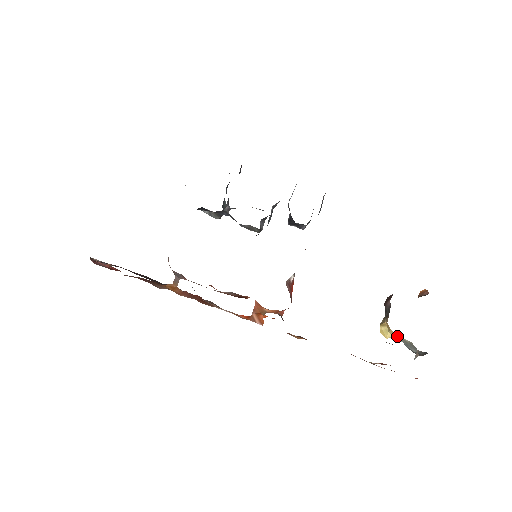
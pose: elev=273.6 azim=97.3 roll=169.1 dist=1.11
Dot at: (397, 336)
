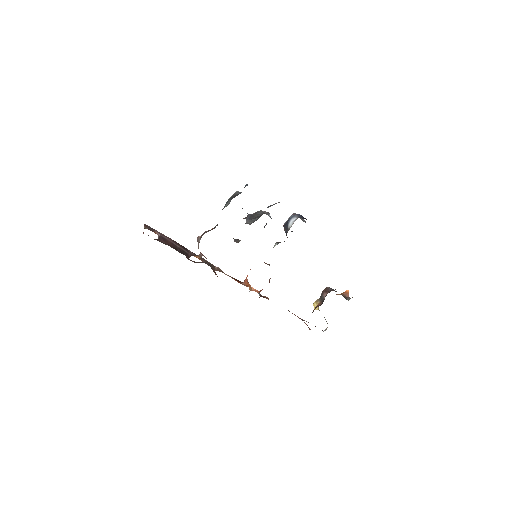
Dot at: occluded
